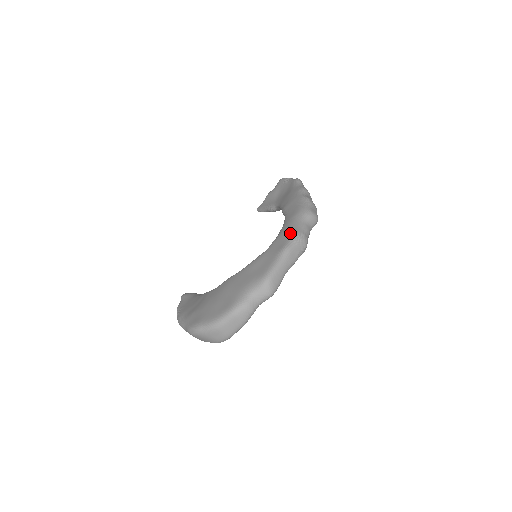
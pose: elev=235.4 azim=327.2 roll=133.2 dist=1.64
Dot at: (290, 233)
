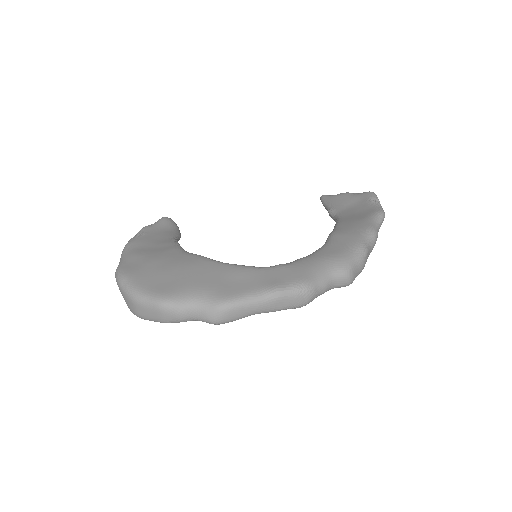
Dot at: (302, 276)
